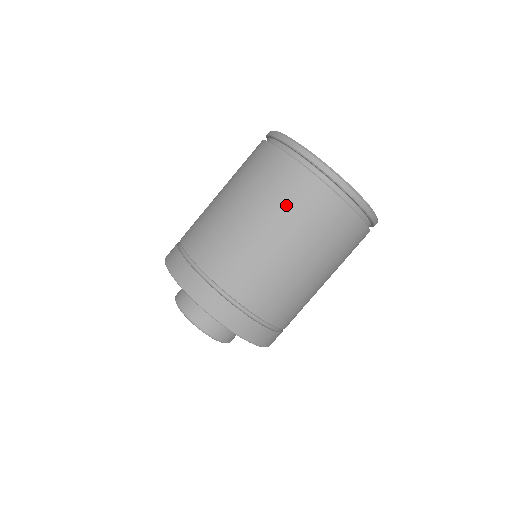
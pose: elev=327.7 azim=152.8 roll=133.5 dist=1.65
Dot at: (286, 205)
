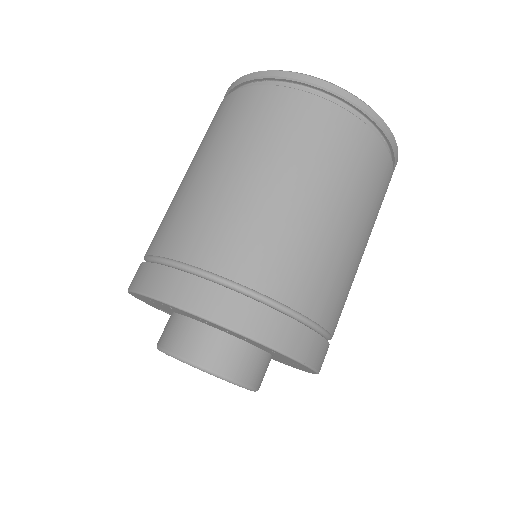
Dot at: (236, 130)
